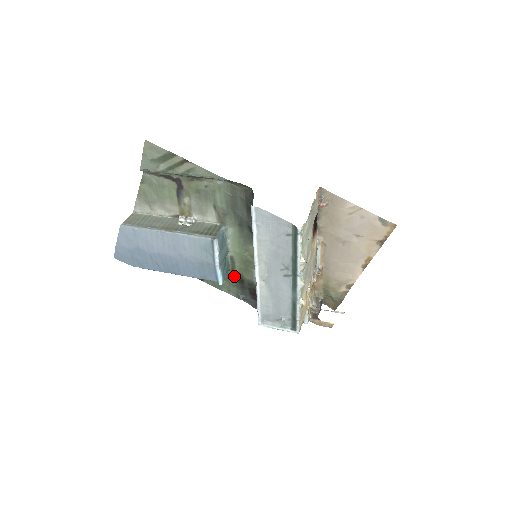
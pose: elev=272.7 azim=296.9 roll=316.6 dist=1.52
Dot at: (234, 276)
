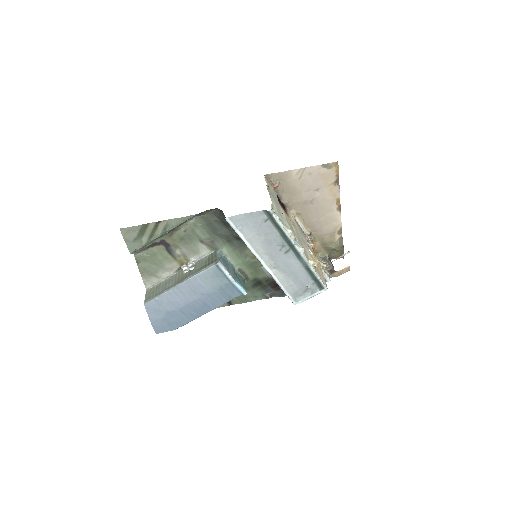
Dot at: (251, 283)
